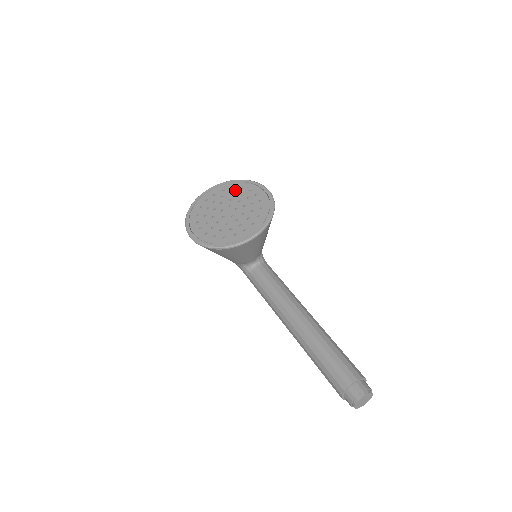
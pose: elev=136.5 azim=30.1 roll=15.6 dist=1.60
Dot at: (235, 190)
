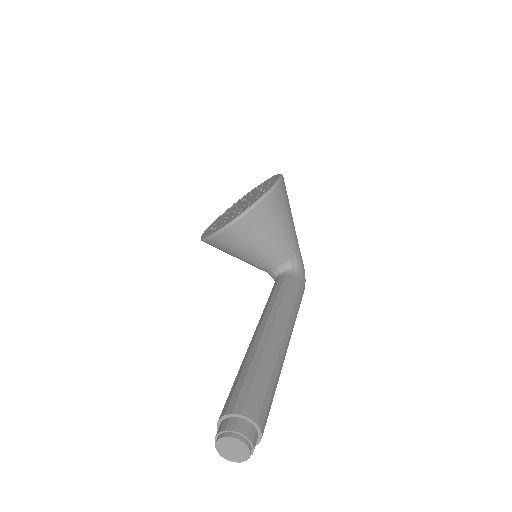
Dot at: (262, 186)
